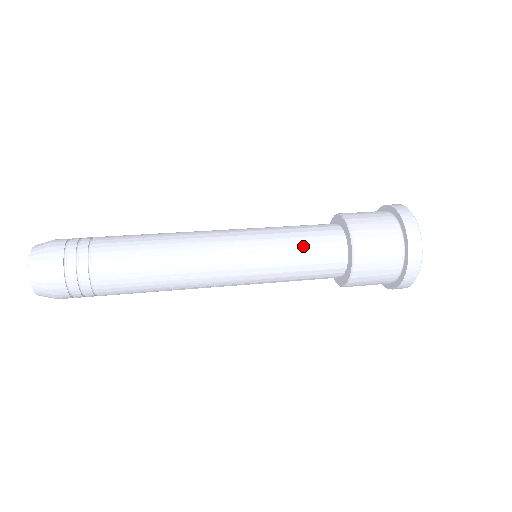
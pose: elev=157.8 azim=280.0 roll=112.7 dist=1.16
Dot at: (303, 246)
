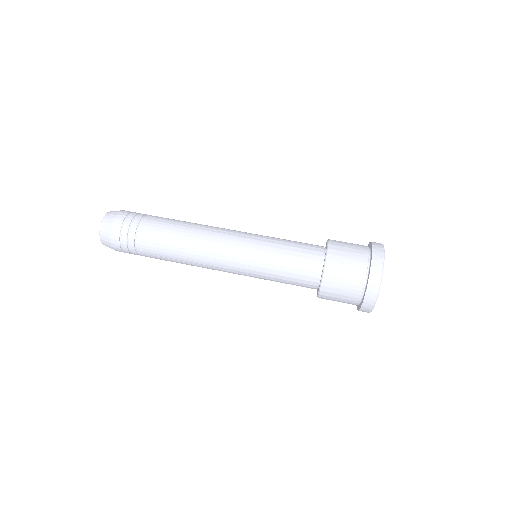
Dot at: (284, 281)
